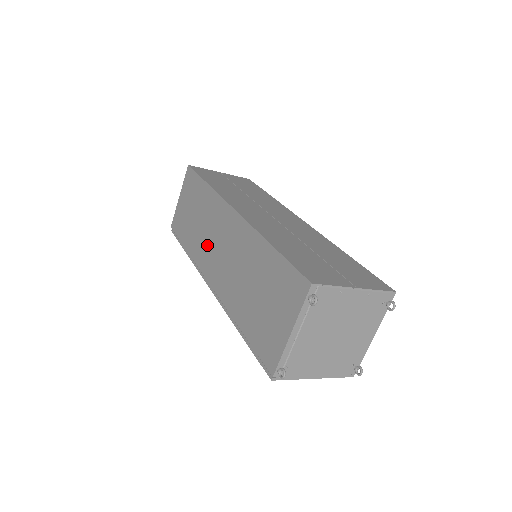
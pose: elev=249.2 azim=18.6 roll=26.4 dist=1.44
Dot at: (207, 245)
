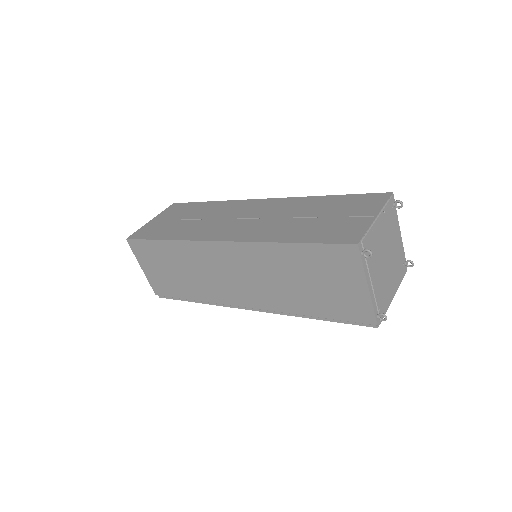
Dot at: (215, 283)
